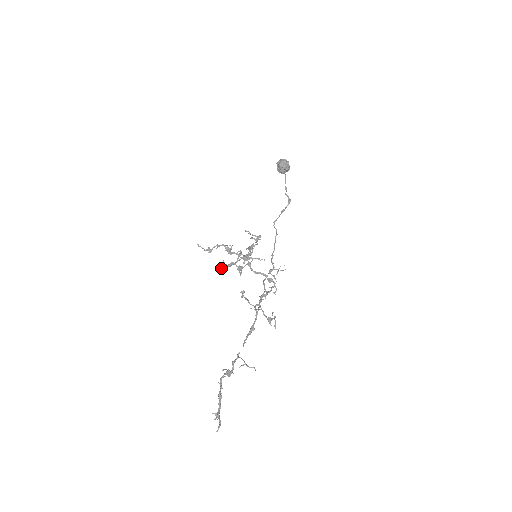
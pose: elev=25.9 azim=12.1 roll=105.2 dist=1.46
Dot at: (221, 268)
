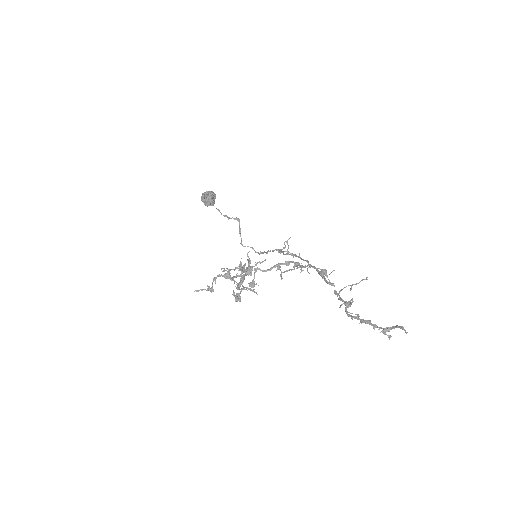
Dot at: (235, 301)
